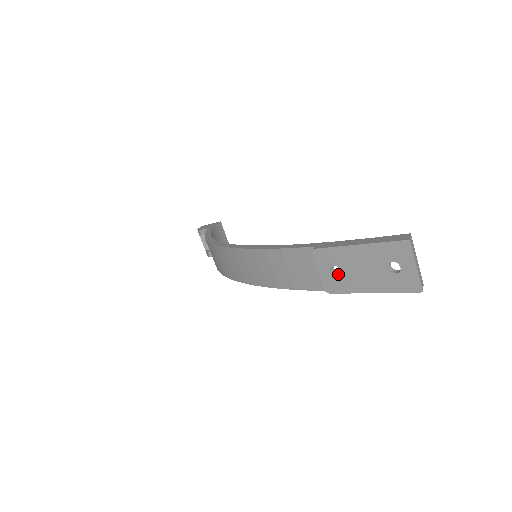
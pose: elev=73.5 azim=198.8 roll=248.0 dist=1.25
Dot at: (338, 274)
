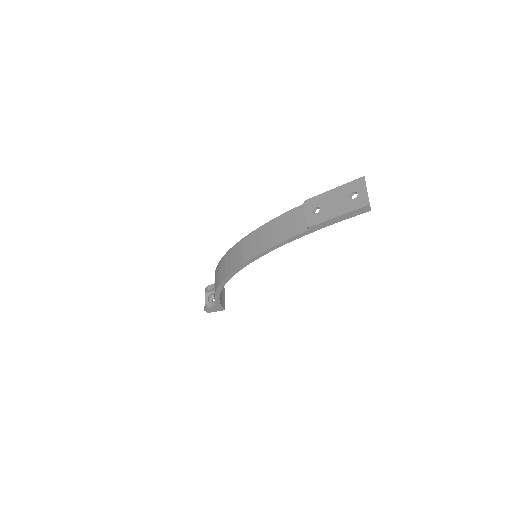
Dot at: (317, 214)
